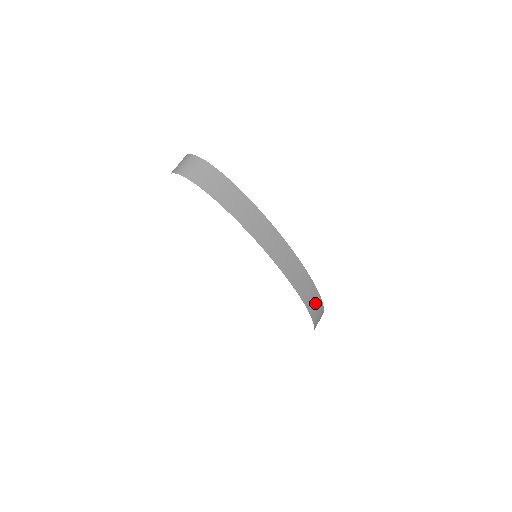
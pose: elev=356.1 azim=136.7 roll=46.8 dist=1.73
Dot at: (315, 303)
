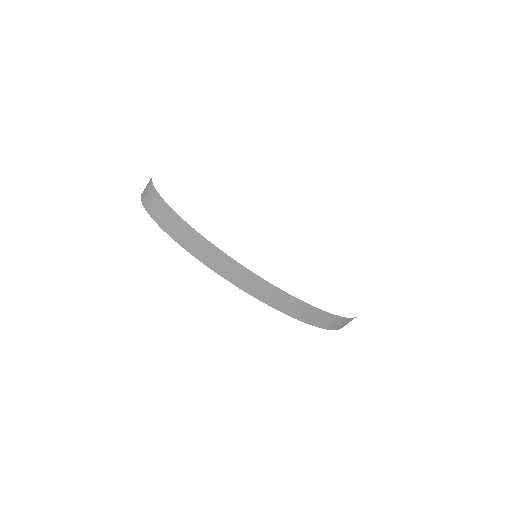
Dot at: (316, 316)
